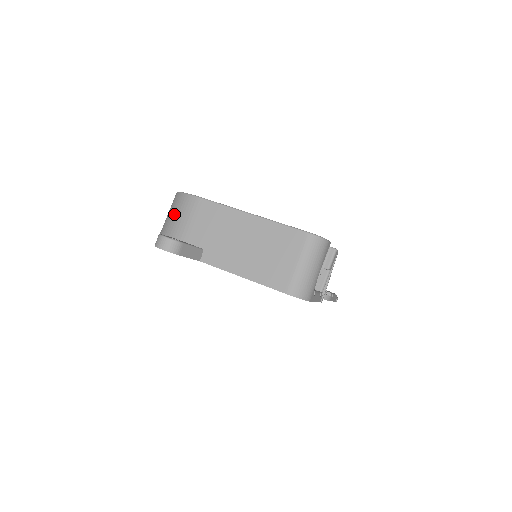
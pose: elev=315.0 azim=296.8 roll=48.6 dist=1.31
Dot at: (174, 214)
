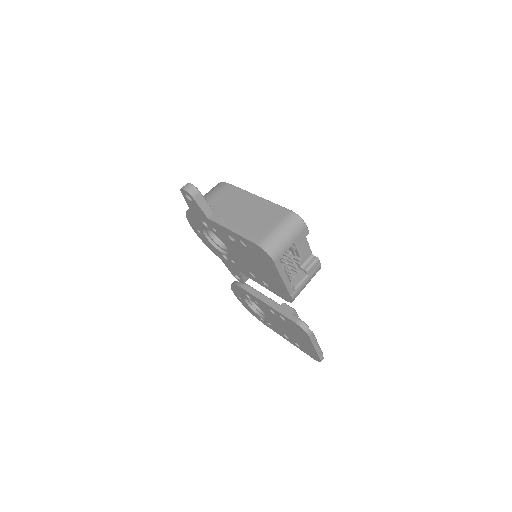
Dot at: (207, 193)
